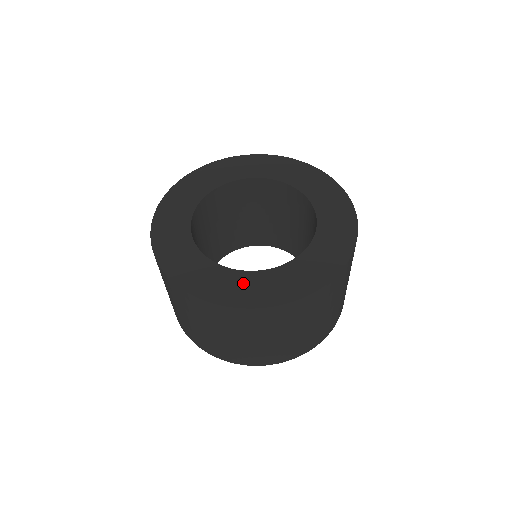
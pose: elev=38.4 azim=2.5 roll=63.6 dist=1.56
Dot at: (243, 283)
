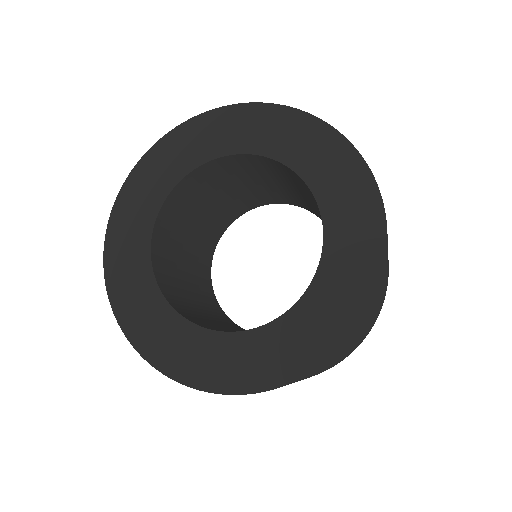
Dot at: (307, 323)
